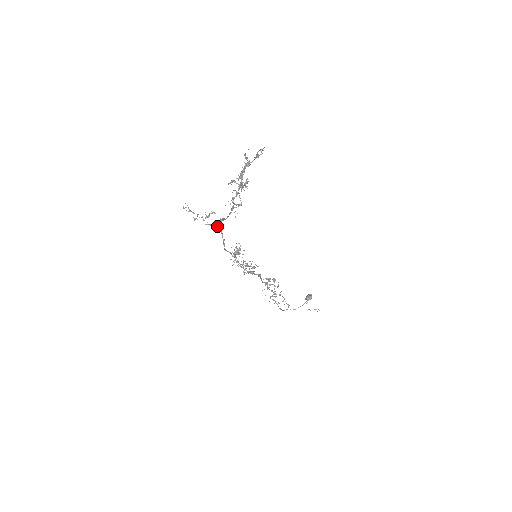
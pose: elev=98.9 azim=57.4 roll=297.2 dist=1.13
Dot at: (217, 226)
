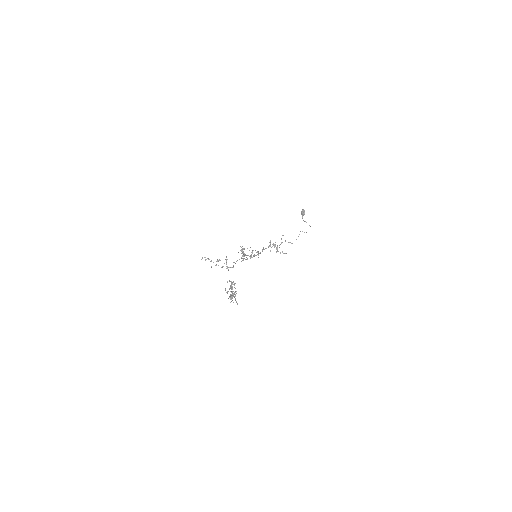
Dot at: occluded
